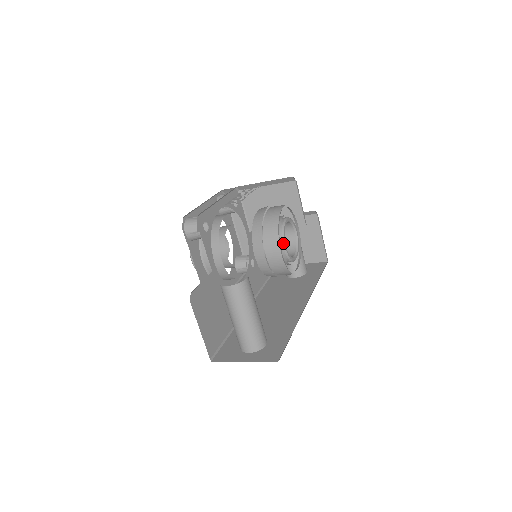
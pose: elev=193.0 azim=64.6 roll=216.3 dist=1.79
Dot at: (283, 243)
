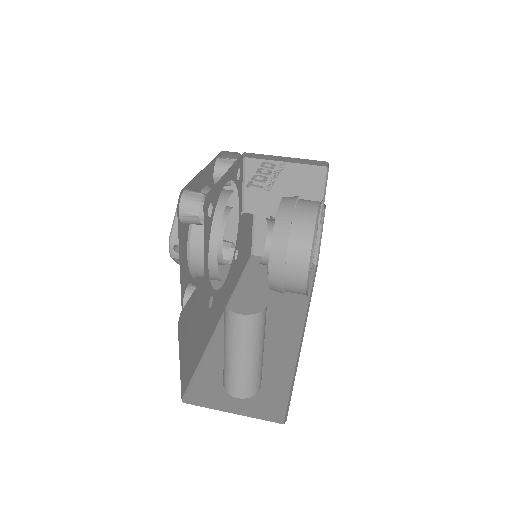
Dot at: occluded
